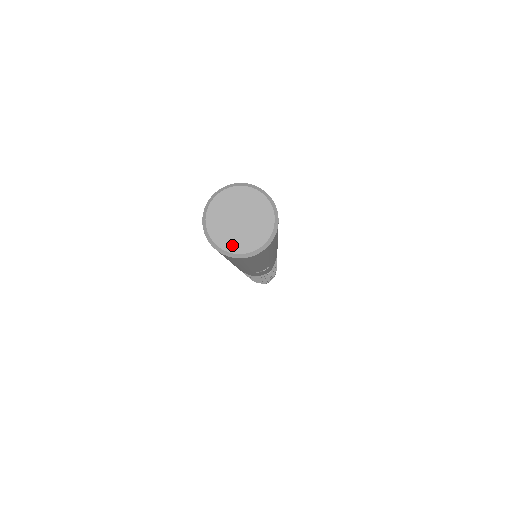
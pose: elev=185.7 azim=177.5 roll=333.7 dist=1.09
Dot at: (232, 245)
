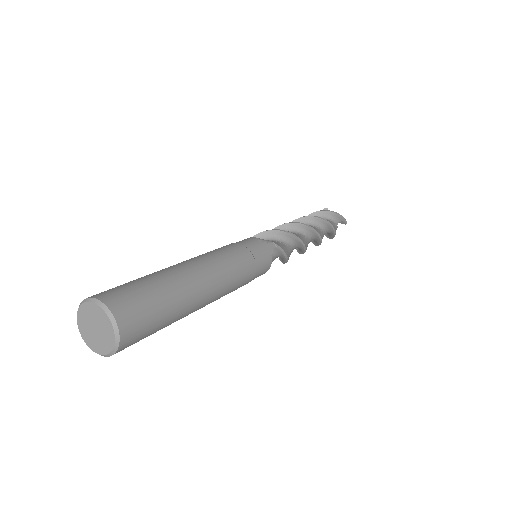
Dot at: (86, 337)
